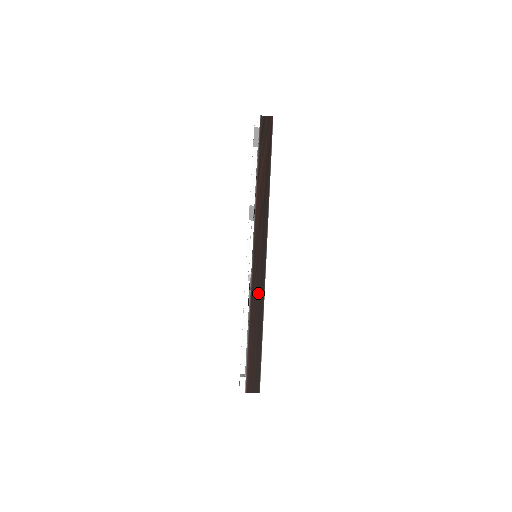
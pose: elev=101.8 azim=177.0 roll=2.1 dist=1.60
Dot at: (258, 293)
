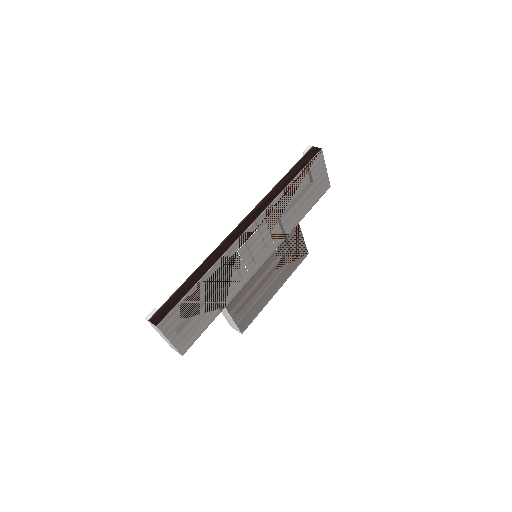
Dot at: (215, 257)
